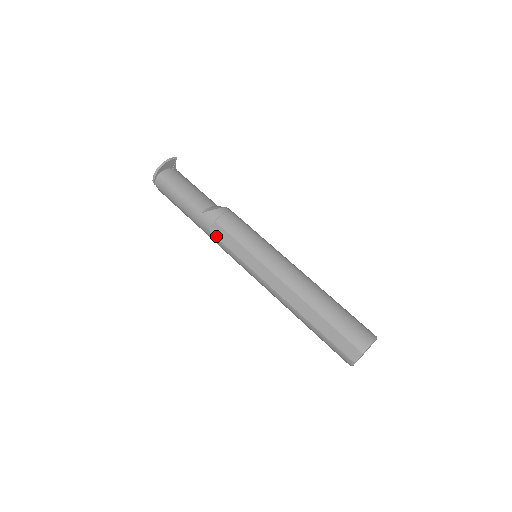
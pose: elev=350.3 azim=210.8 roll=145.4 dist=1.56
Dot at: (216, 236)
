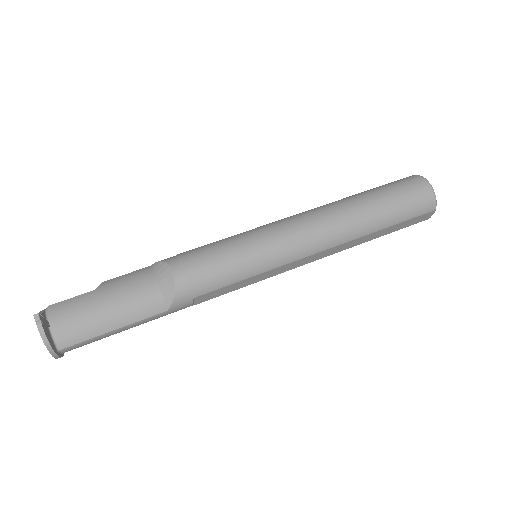
Dot at: occluded
